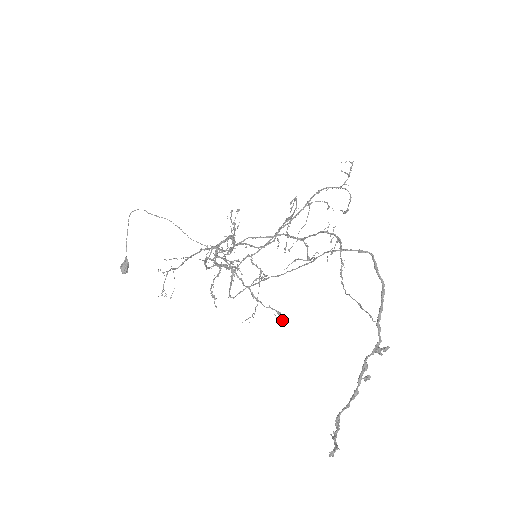
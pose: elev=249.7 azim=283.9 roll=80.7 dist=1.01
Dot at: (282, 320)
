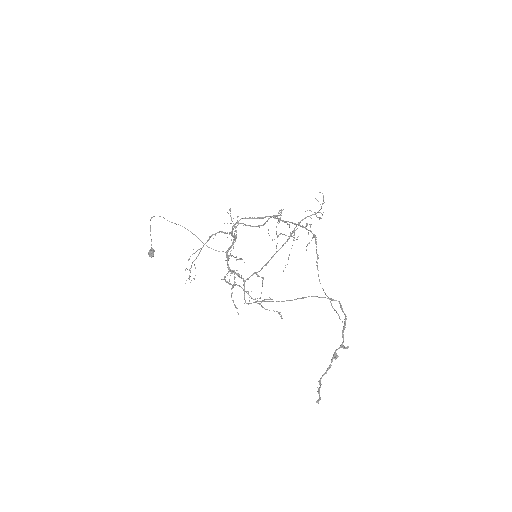
Dot at: occluded
